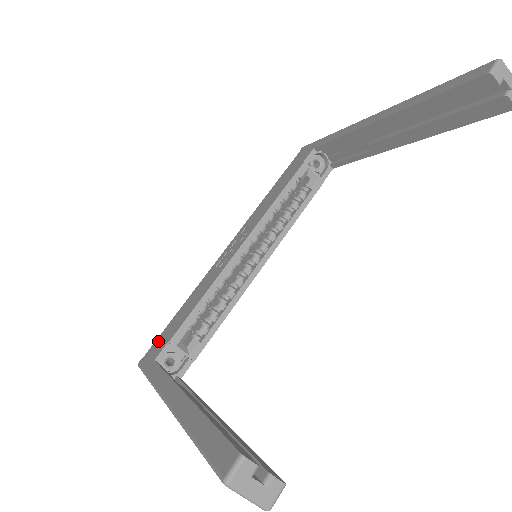
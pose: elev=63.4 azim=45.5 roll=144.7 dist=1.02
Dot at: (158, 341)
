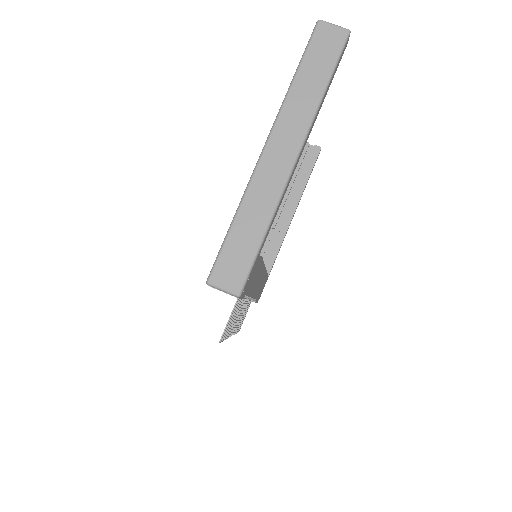
Dot at: occluded
